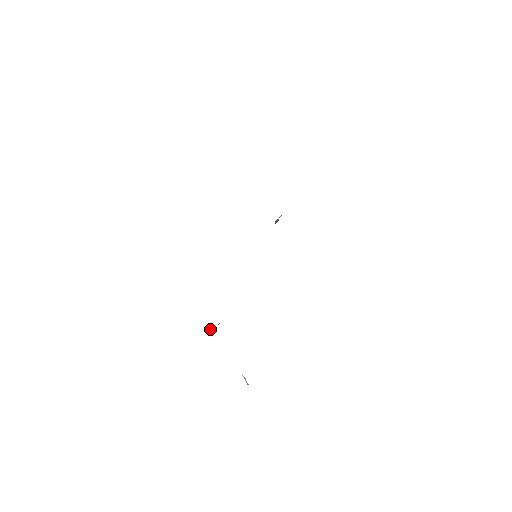
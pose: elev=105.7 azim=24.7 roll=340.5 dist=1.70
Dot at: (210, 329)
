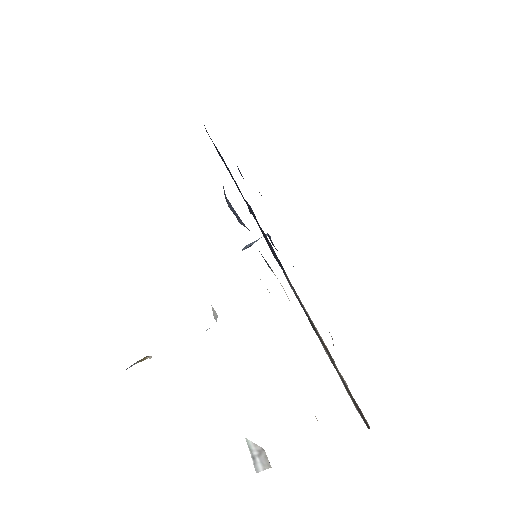
Dot at: occluded
